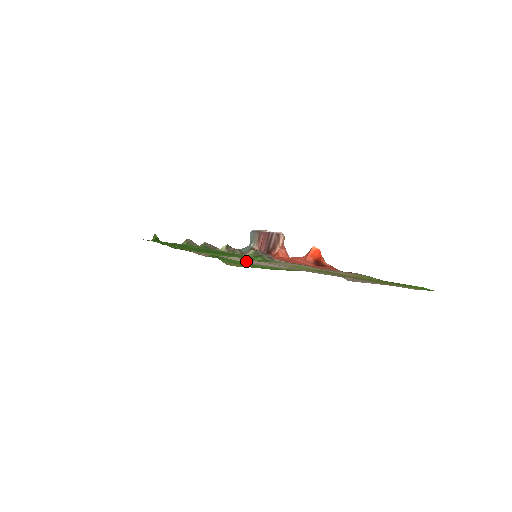
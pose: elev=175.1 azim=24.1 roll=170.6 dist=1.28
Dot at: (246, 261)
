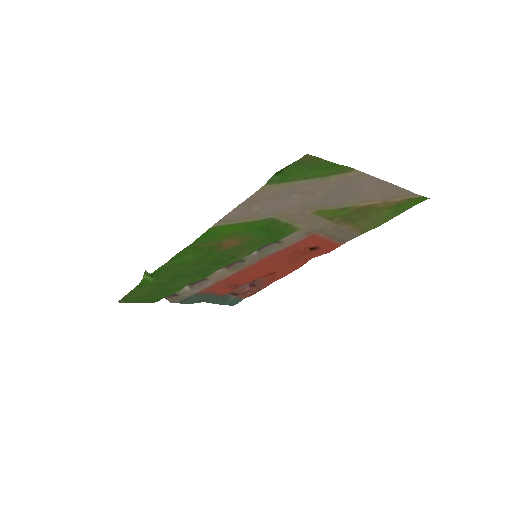
Dot at: (295, 187)
